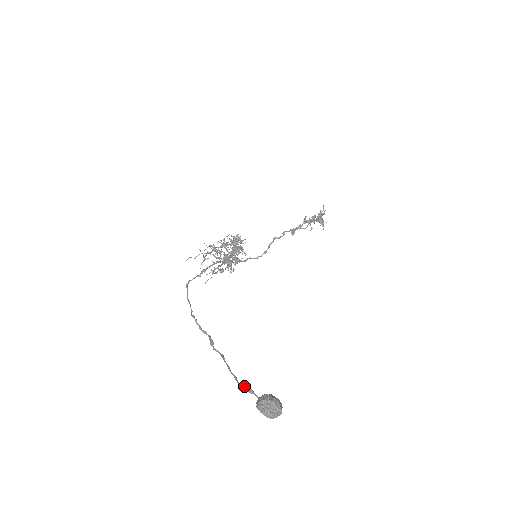
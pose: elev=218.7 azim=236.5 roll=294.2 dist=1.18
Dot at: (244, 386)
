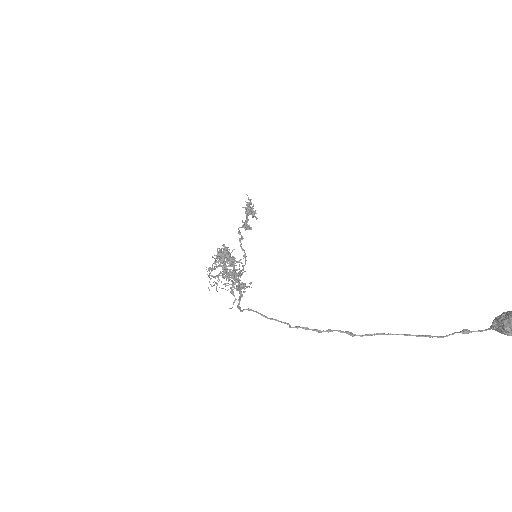
Dot at: (454, 333)
